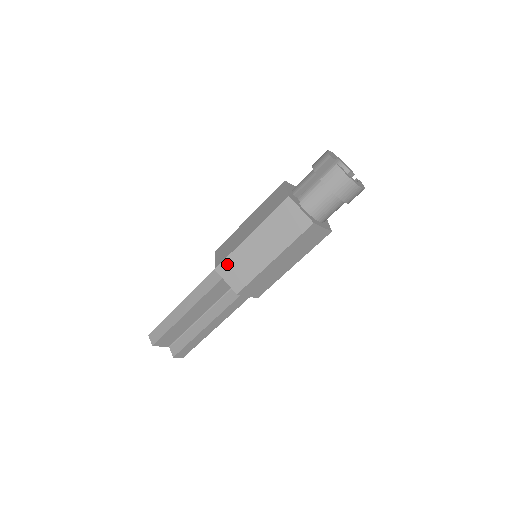
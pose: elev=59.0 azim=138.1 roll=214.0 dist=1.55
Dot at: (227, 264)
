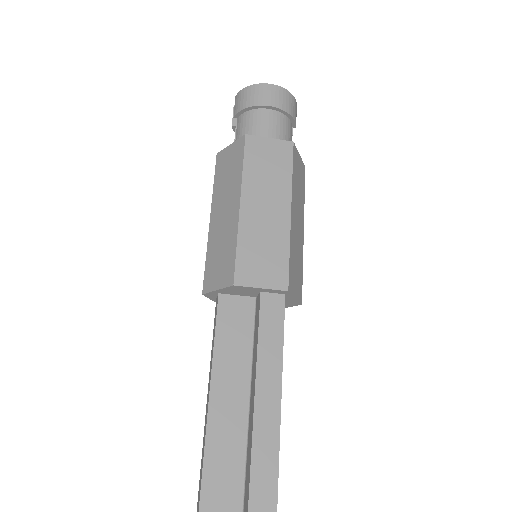
Dot at: (208, 272)
